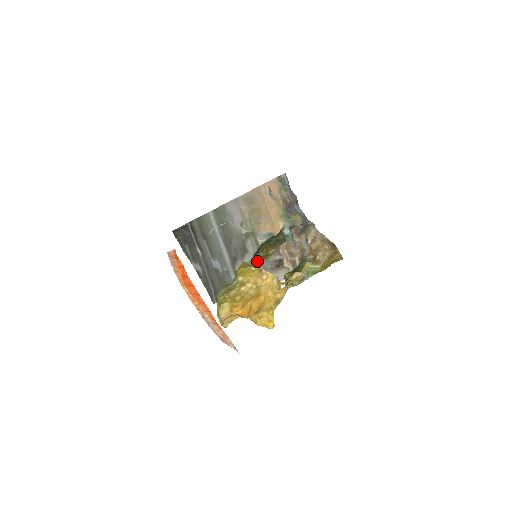
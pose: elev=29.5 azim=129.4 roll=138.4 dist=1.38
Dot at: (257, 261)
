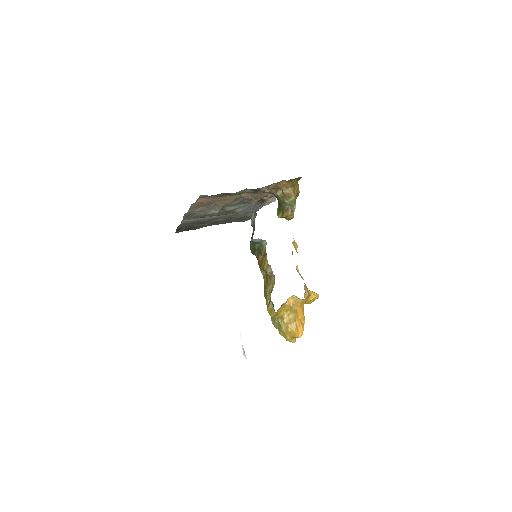
Dot at: (270, 291)
